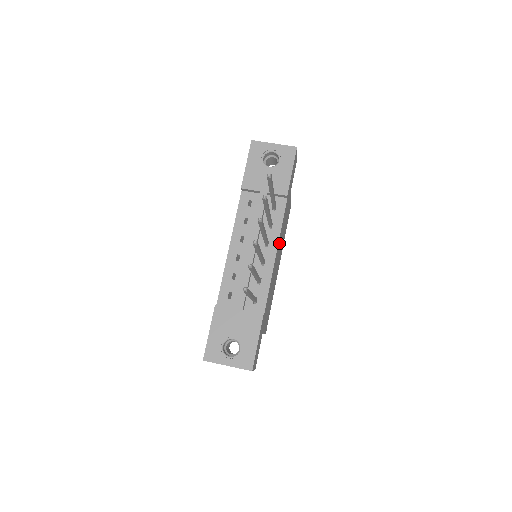
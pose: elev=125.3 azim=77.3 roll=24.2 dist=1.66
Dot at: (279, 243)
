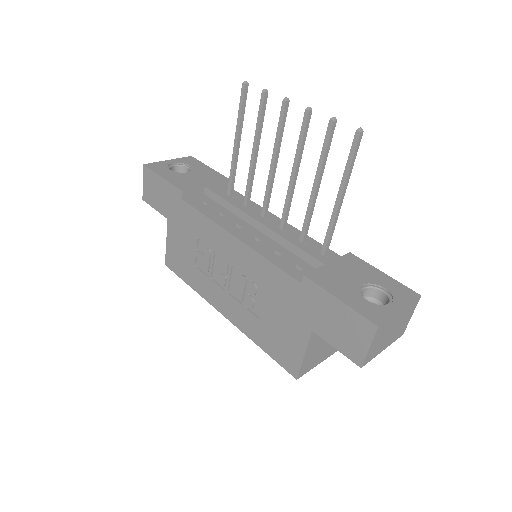
Dot at: occluded
